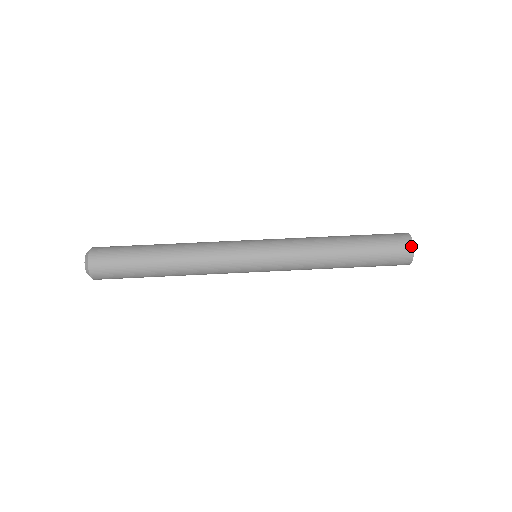
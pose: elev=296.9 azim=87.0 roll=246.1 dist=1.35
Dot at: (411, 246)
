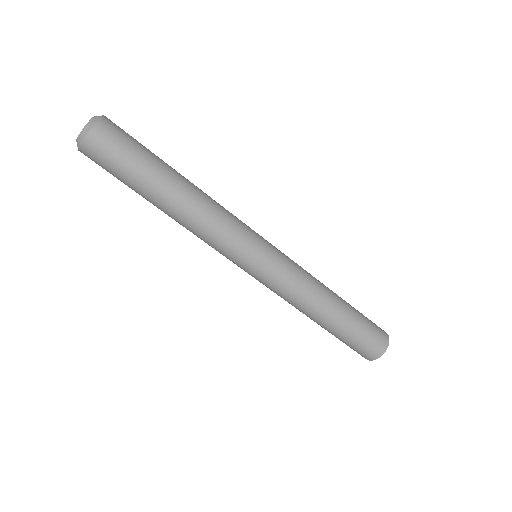
Dot at: occluded
